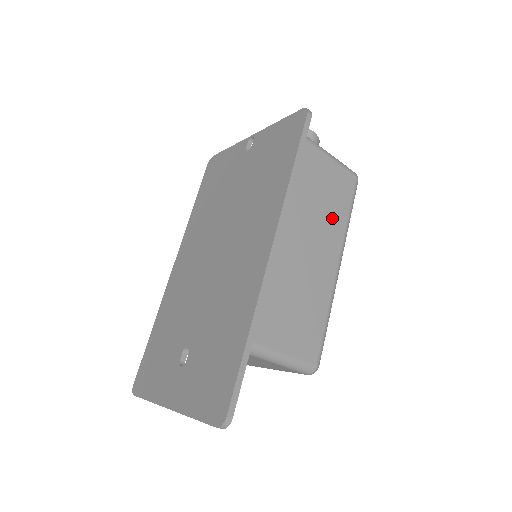
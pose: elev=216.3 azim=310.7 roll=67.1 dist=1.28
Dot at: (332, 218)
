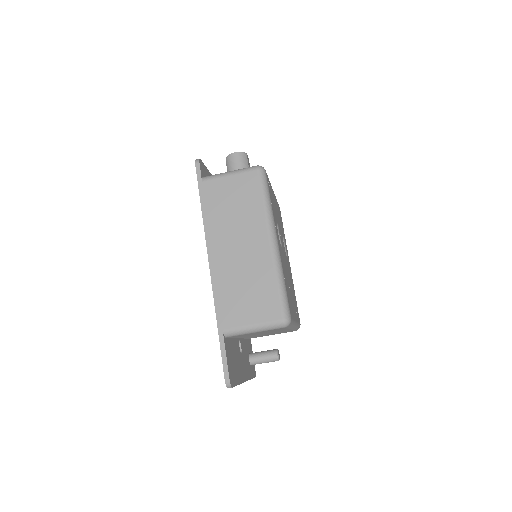
Dot at: (249, 214)
